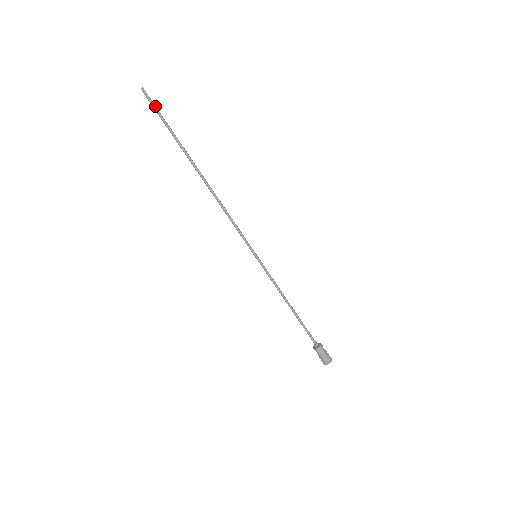
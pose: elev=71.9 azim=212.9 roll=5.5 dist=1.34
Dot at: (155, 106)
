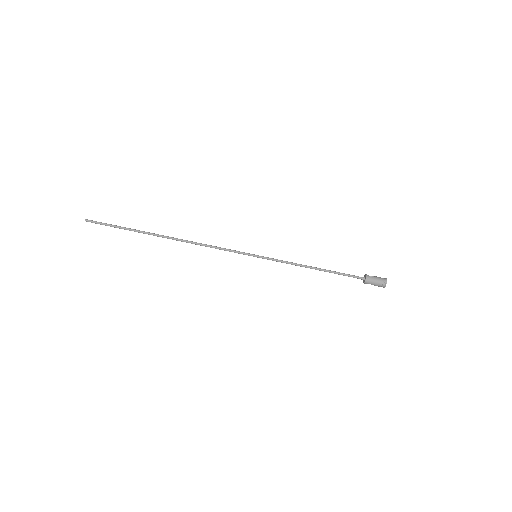
Dot at: (102, 223)
